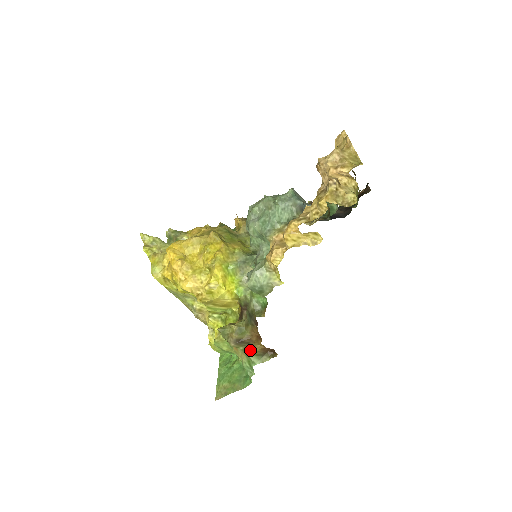
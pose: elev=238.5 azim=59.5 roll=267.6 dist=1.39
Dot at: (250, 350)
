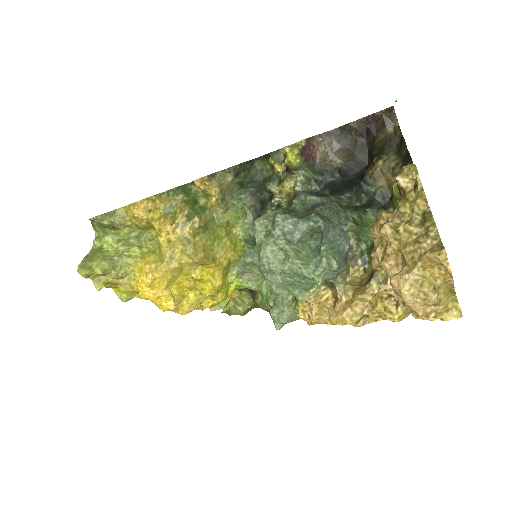
Dot at: occluded
